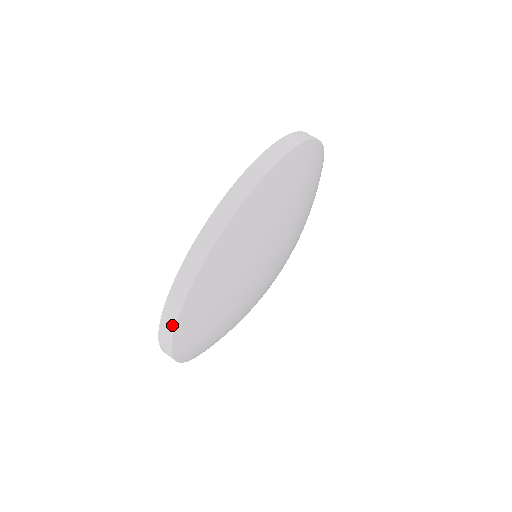
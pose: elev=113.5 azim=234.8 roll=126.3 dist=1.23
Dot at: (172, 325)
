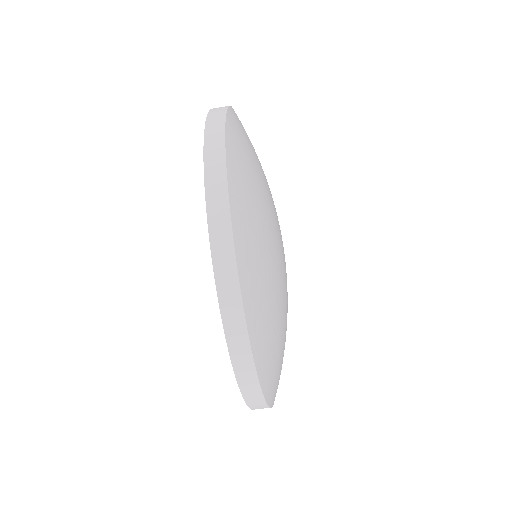
Dot at: occluded
